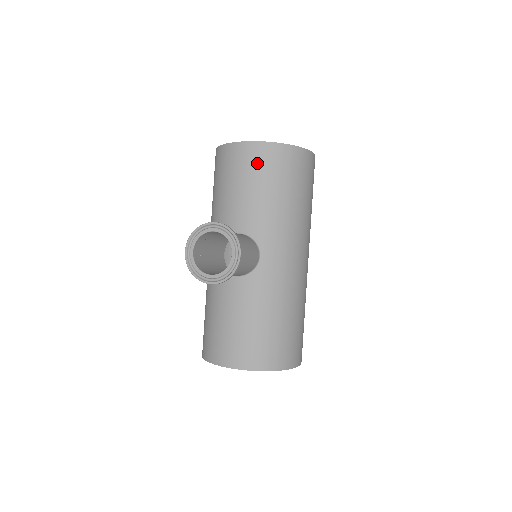
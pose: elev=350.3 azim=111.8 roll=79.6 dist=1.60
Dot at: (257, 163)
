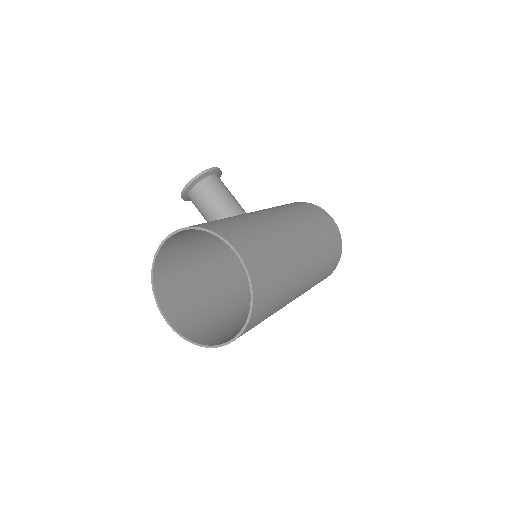
Dot at: occluded
